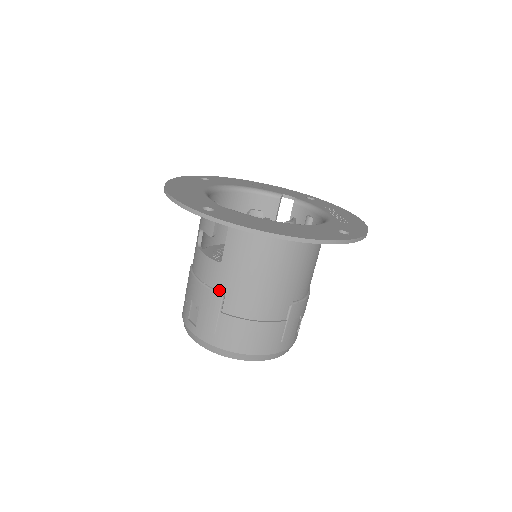
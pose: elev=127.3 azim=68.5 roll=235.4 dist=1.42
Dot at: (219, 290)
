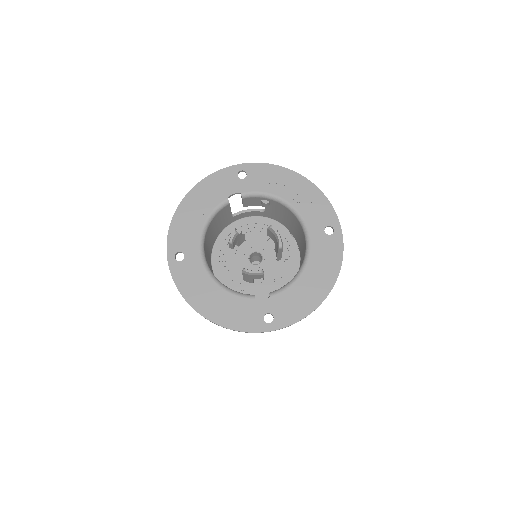
Dot at: occluded
